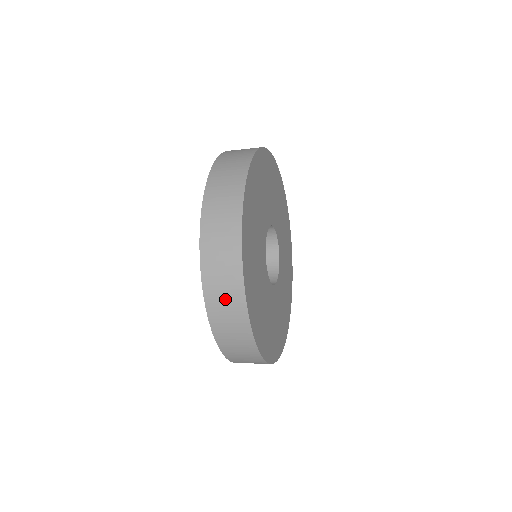
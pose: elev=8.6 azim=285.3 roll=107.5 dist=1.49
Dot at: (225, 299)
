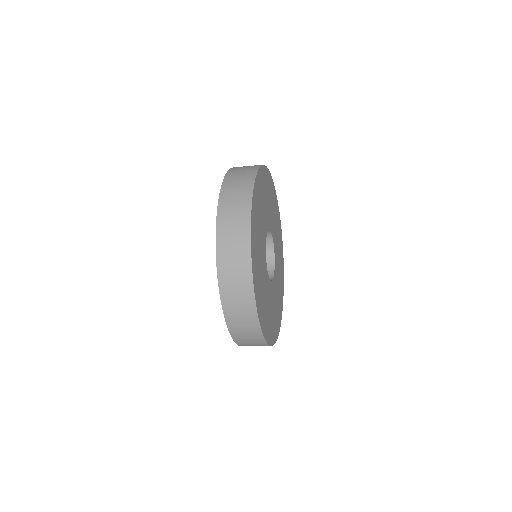
Dot at: (234, 213)
